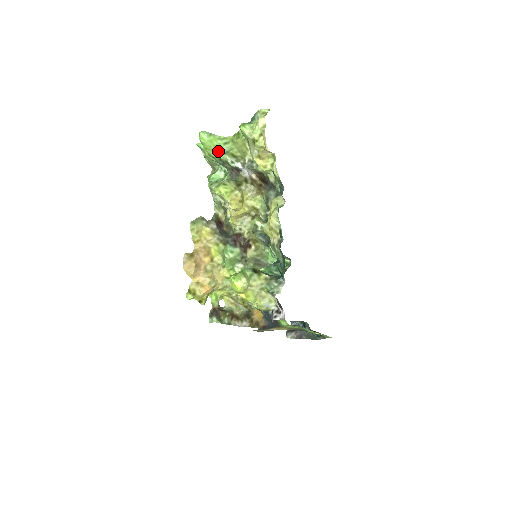
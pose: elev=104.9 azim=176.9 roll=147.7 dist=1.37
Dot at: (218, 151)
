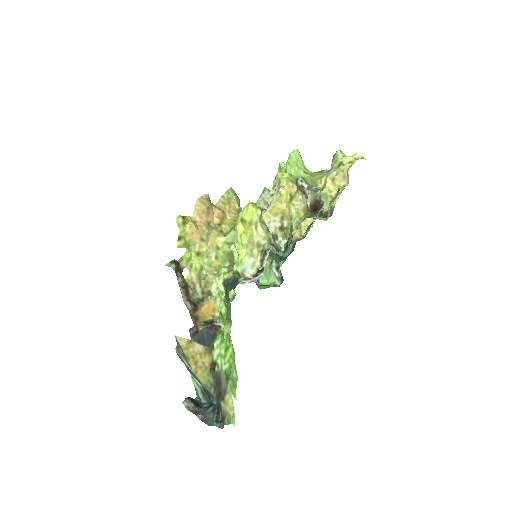
Dot at: (295, 171)
